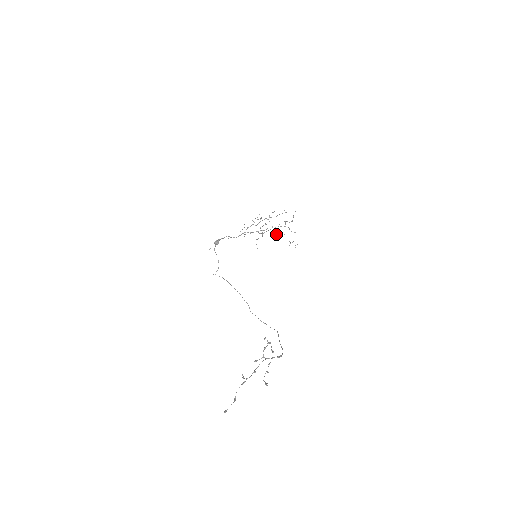
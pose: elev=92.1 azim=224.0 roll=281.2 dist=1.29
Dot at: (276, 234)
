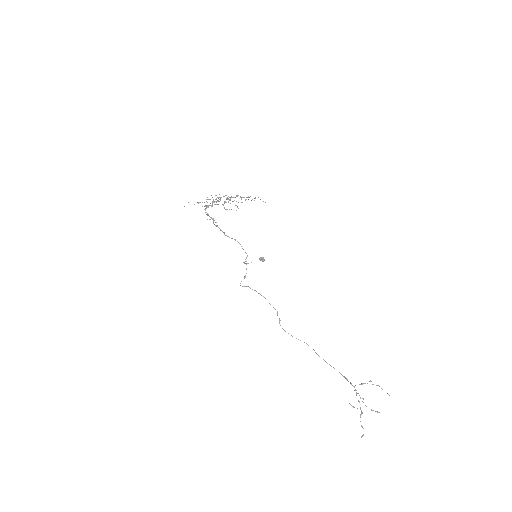
Dot at: occluded
